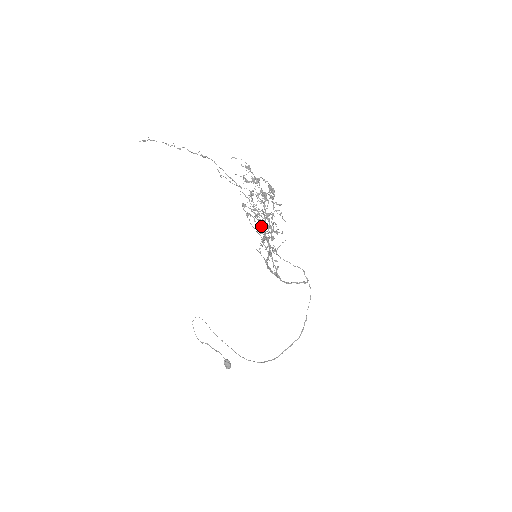
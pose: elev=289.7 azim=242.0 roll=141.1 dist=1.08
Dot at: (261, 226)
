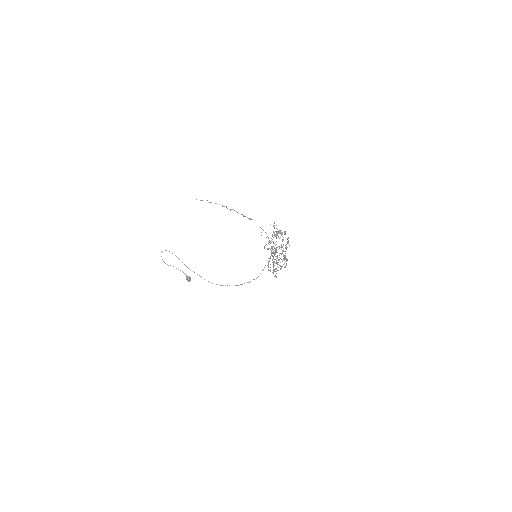
Dot at: (276, 256)
